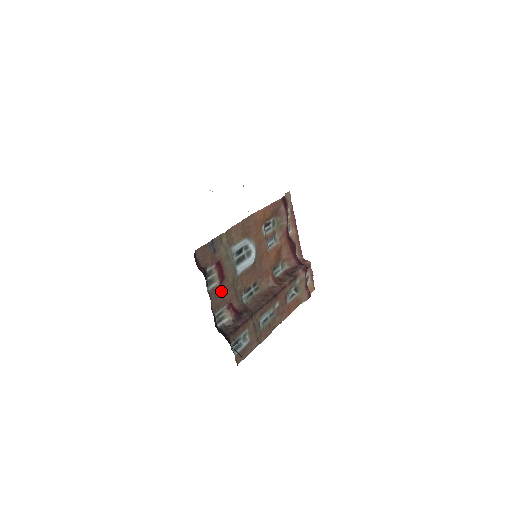
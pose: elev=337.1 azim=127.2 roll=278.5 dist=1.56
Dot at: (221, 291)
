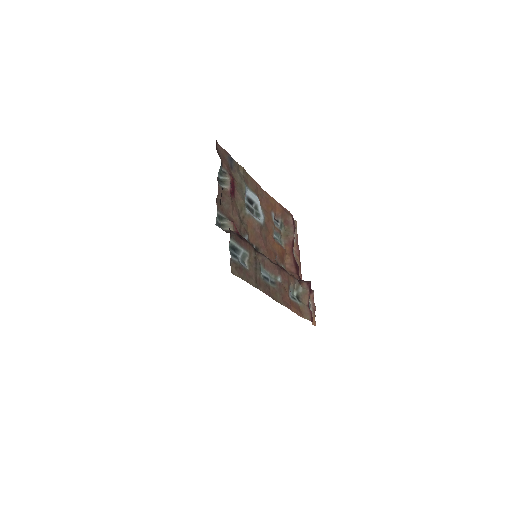
Dot at: (229, 199)
